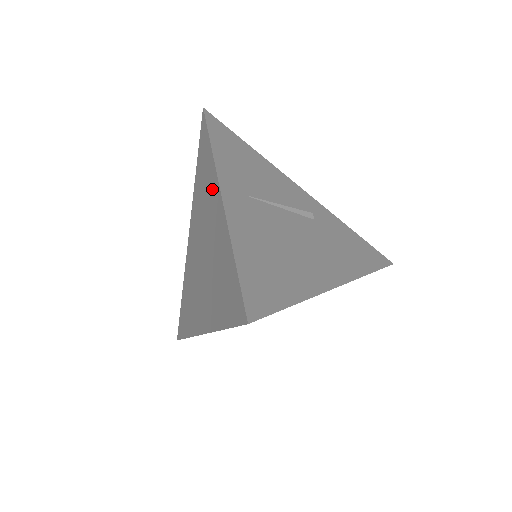
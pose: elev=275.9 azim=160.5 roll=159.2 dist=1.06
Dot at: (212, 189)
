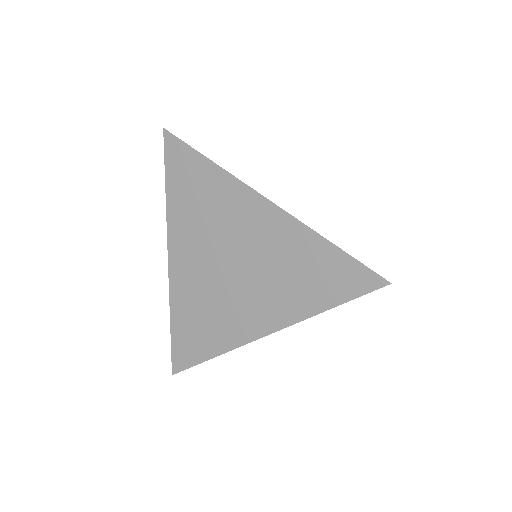
Dot at: (239, 201)
